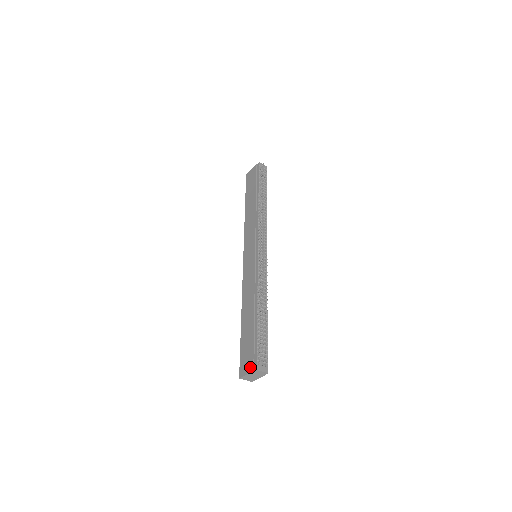
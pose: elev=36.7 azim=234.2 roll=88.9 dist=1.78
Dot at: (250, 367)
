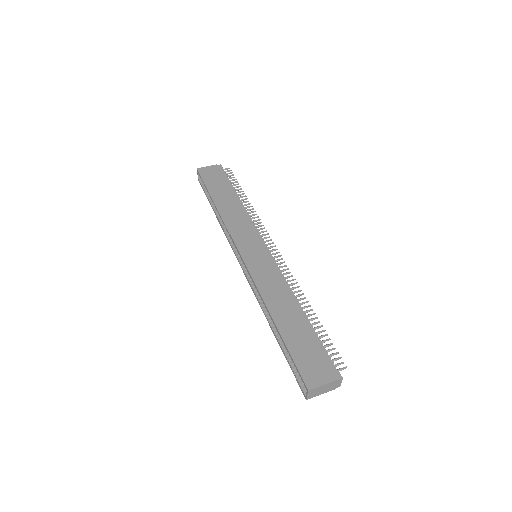
Dot at: (329, 375)
